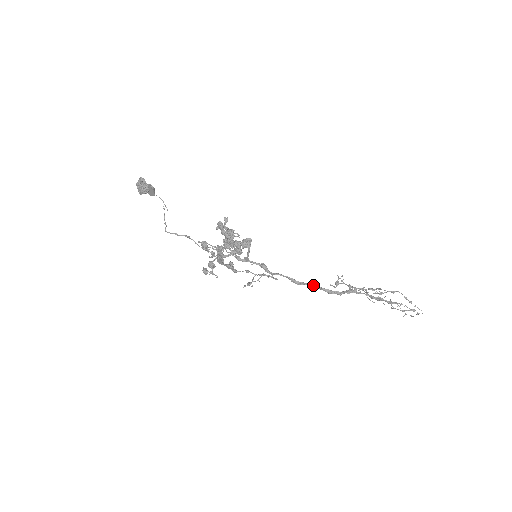
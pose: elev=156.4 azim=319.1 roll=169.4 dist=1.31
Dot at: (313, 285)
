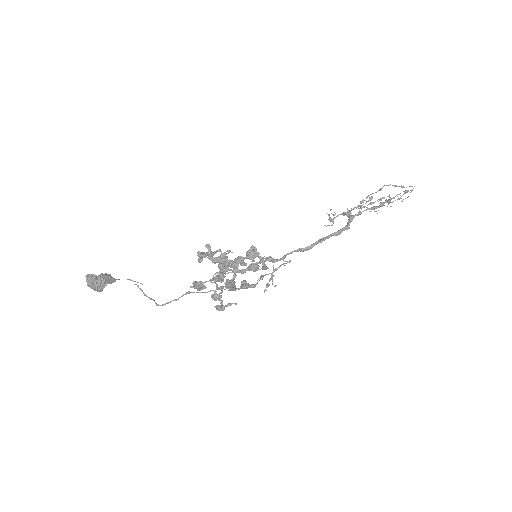
Dot at: (322, 239)
